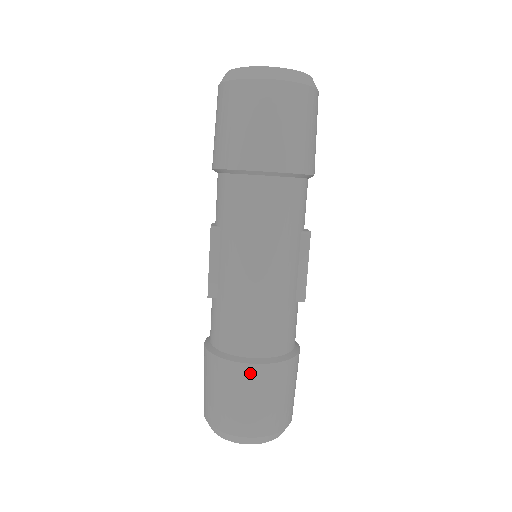
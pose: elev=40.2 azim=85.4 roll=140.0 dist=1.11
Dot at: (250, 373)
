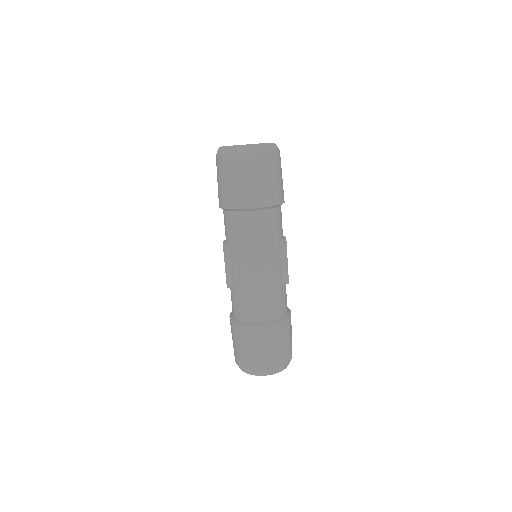
Dot at: (259, 331)
